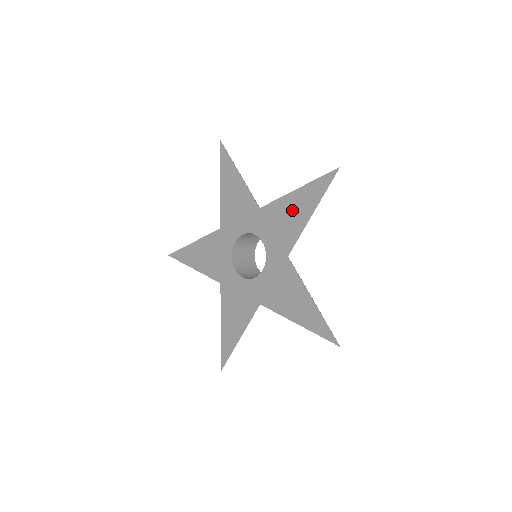
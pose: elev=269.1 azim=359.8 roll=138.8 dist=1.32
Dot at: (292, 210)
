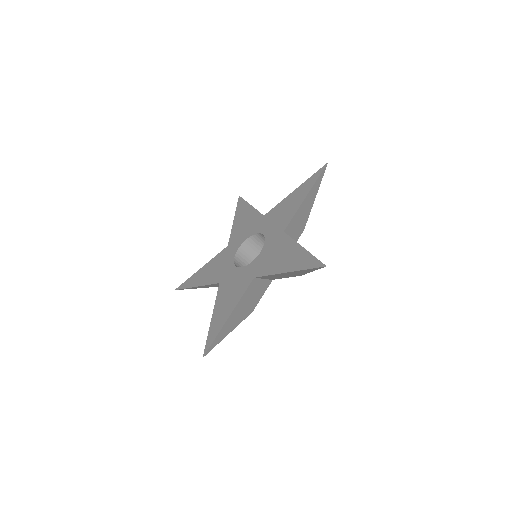
Dot at: (290, 203)
